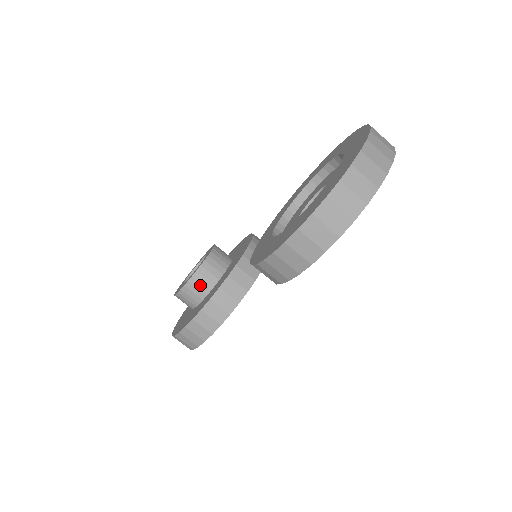
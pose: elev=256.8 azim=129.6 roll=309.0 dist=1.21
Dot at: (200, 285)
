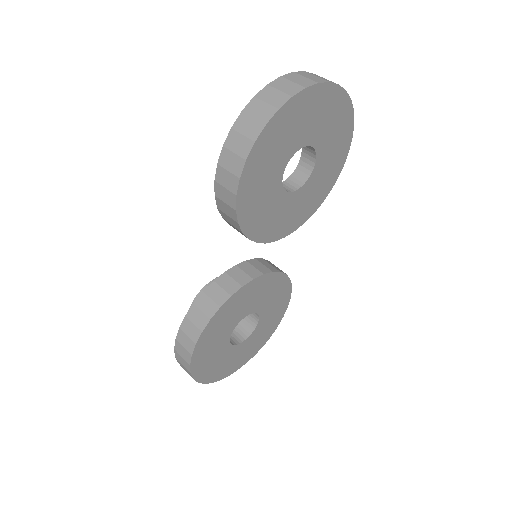
Dot at: occluded
